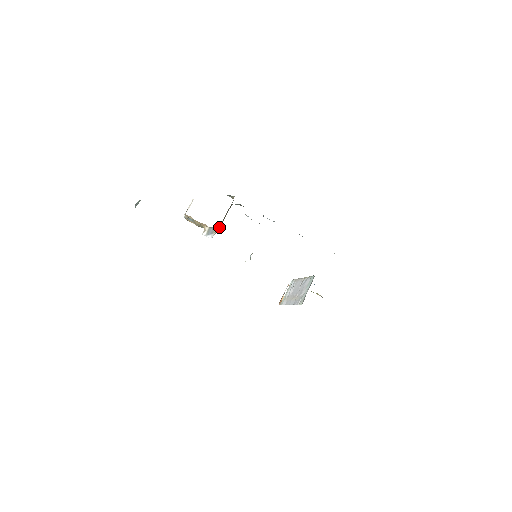
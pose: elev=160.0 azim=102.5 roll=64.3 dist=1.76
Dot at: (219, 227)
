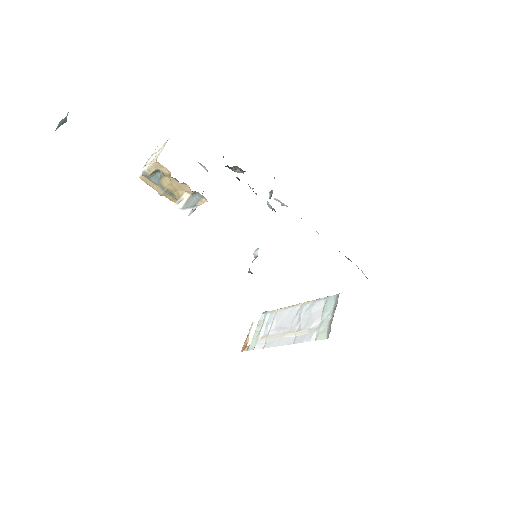
Dot at: occluded
